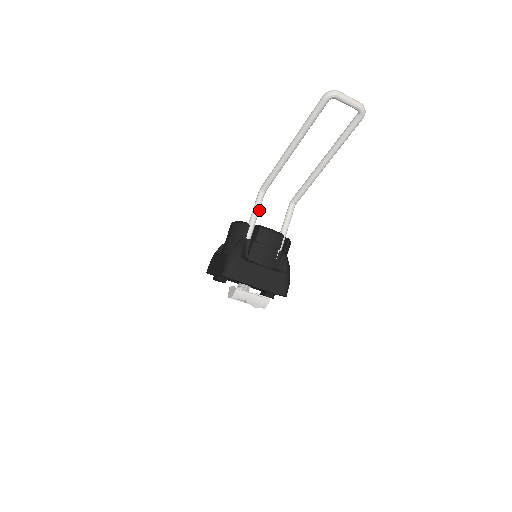
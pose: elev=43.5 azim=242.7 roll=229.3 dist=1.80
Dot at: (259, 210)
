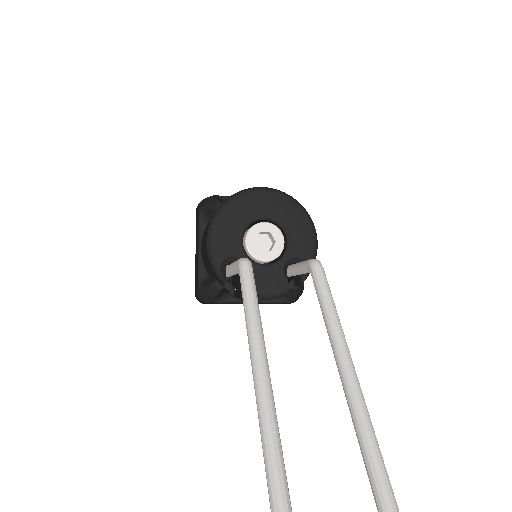
Dot at: occluded
